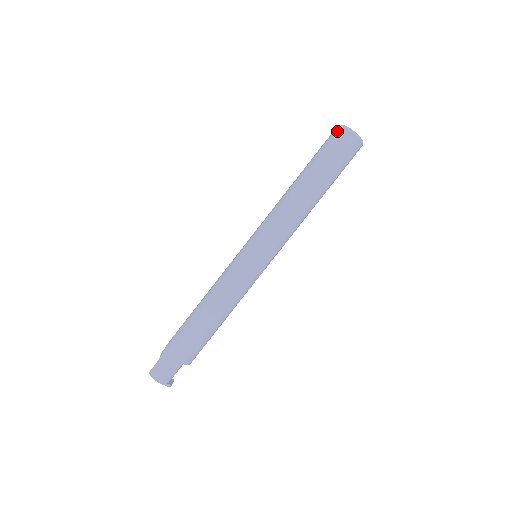
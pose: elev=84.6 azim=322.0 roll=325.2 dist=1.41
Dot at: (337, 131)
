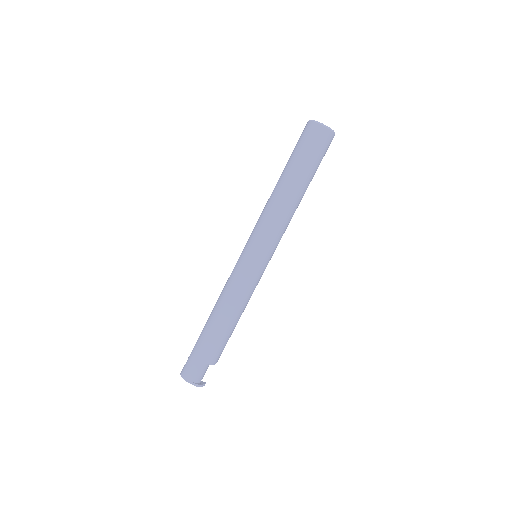
Dot at: (305, 127)
